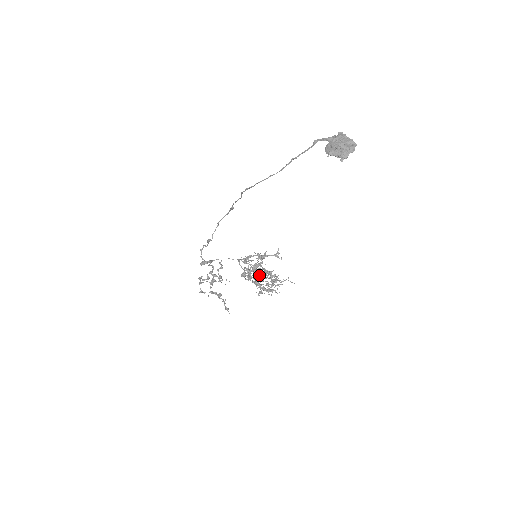
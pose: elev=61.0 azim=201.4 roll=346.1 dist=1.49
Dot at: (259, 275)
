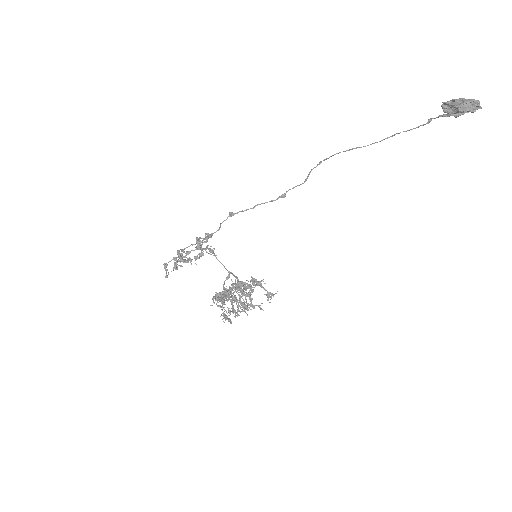
Dot at: occluded
